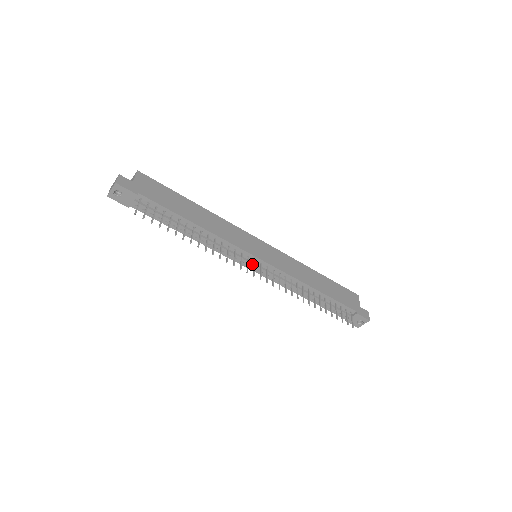
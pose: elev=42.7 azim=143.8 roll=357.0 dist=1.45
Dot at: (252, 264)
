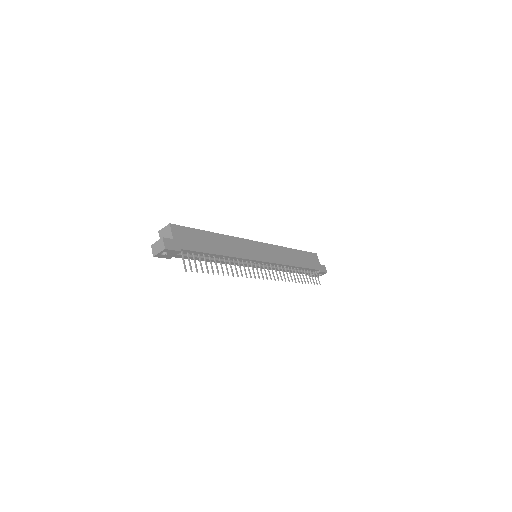
Dot at: (257, 266)
